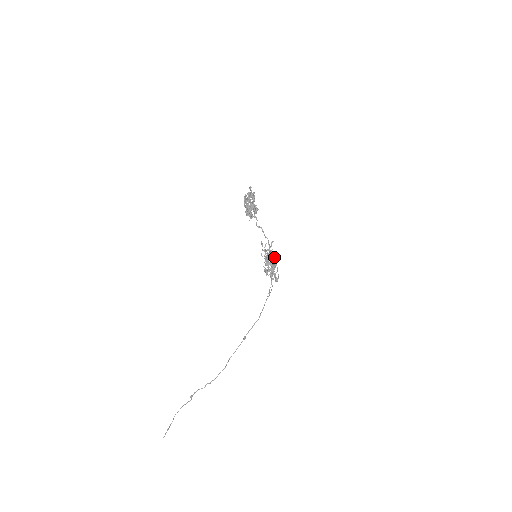
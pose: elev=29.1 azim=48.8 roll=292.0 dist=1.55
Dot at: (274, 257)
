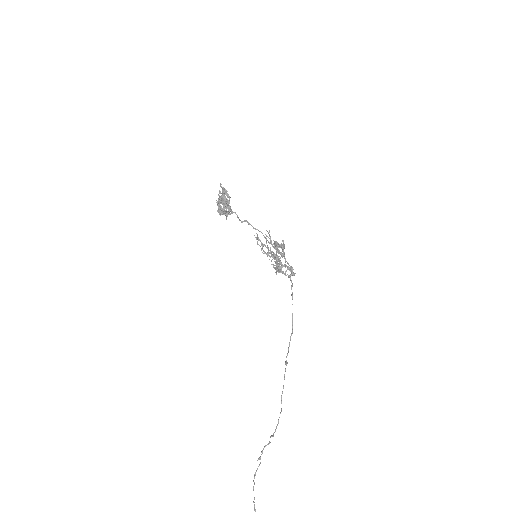
Dot at: (281, 248)
